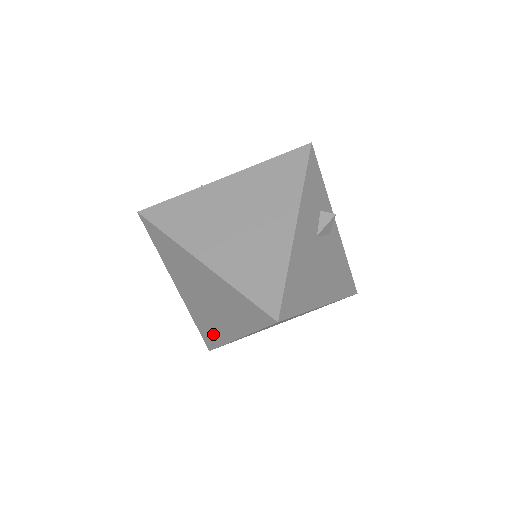
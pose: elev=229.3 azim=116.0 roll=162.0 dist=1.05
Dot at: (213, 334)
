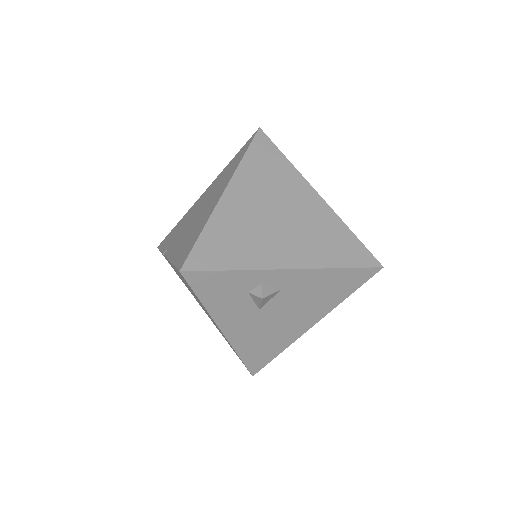
Dot at: occluded
